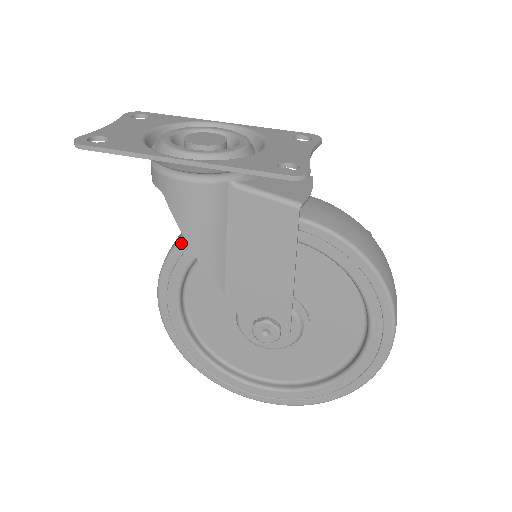
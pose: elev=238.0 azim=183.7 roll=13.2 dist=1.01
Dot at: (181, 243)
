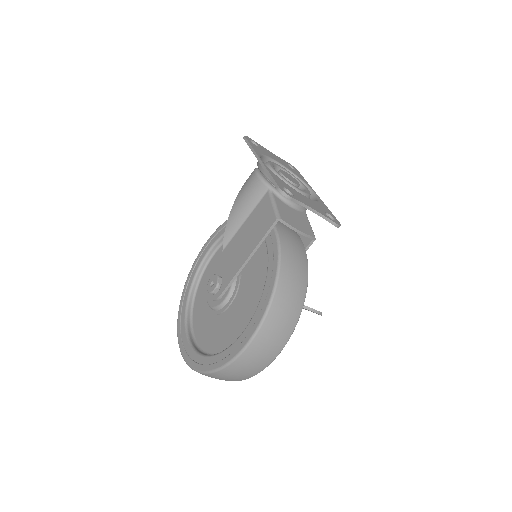
Dot at: occluded
